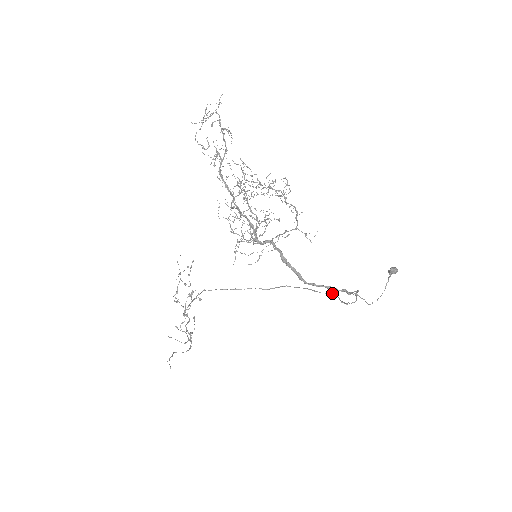
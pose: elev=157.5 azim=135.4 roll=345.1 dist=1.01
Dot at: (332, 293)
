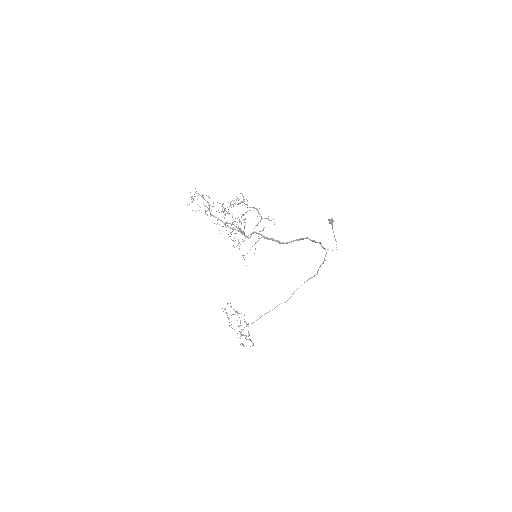
Dot at: occluded
